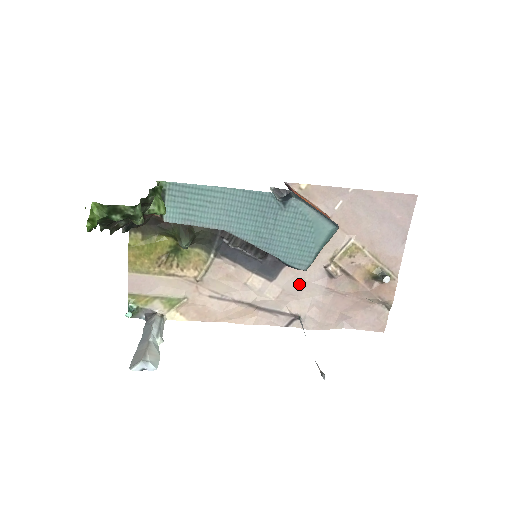
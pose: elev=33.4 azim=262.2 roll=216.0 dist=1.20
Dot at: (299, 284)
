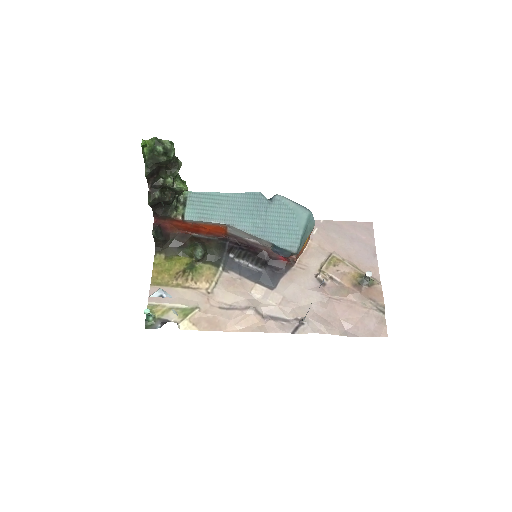
Dot at: (297, 291)
